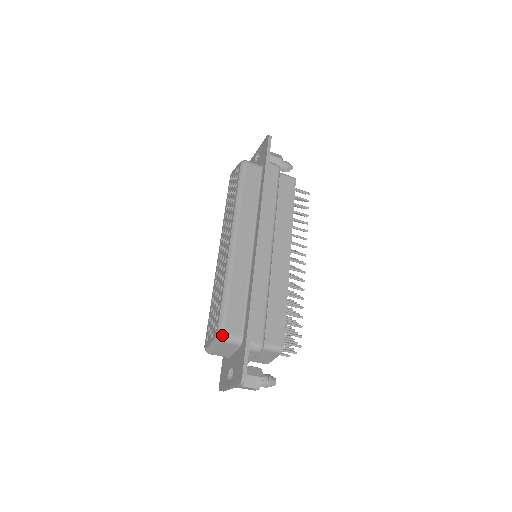
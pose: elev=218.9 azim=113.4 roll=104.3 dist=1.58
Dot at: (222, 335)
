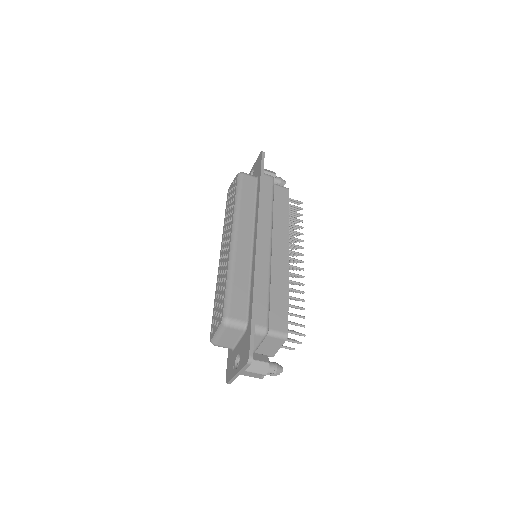
Dot at: (227, 319)
